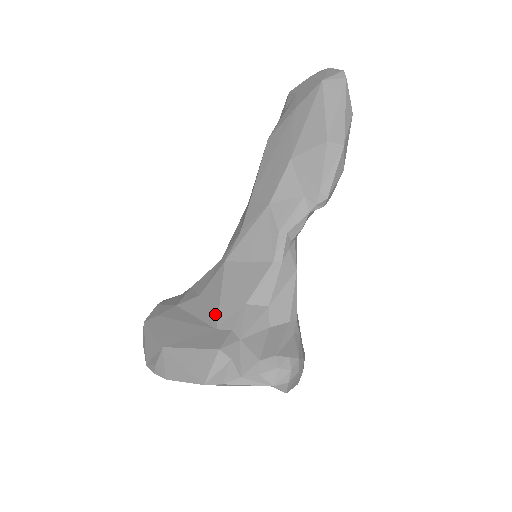
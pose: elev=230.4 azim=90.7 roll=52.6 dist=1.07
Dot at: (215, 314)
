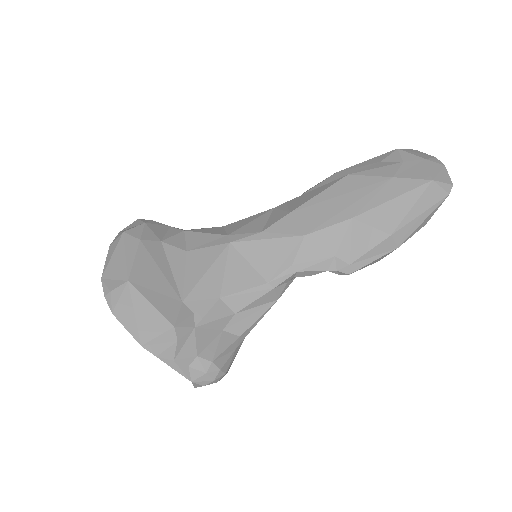
Dot at: (190, 286)
